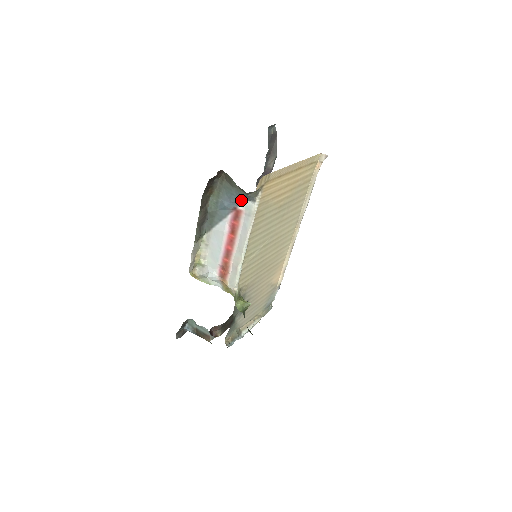
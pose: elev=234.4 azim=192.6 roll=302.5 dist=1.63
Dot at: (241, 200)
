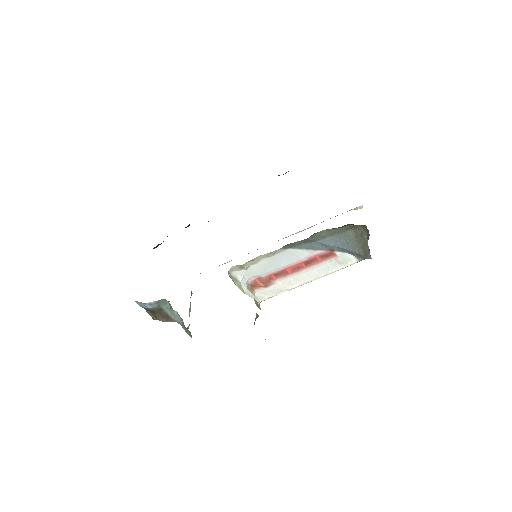
Dot at: (348, 251)
